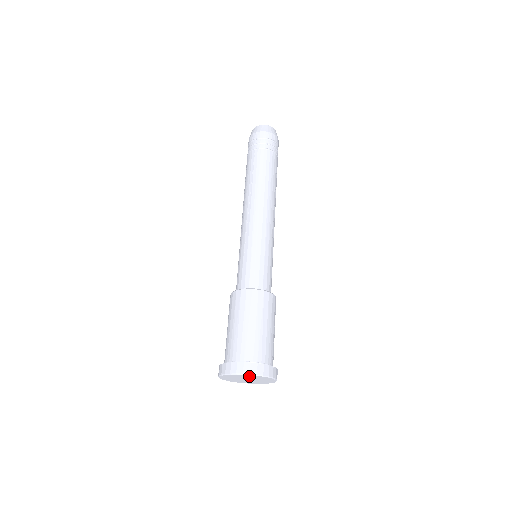
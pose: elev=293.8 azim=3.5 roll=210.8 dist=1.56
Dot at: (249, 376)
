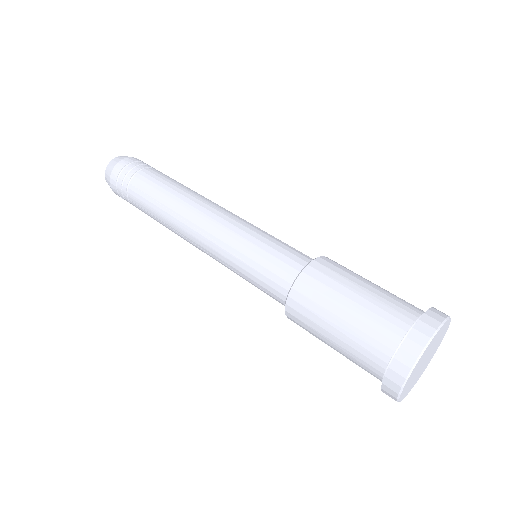
Dot at: (429, 346)
